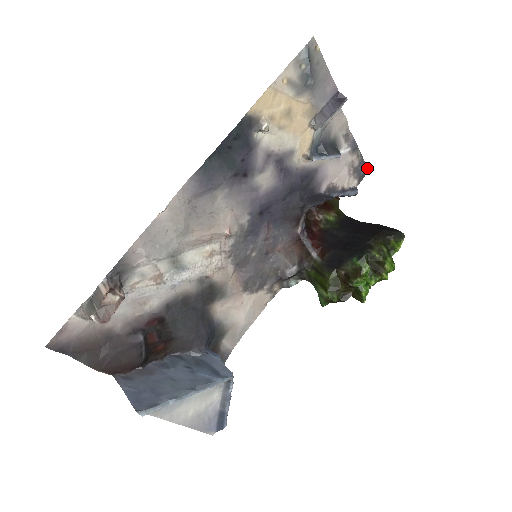
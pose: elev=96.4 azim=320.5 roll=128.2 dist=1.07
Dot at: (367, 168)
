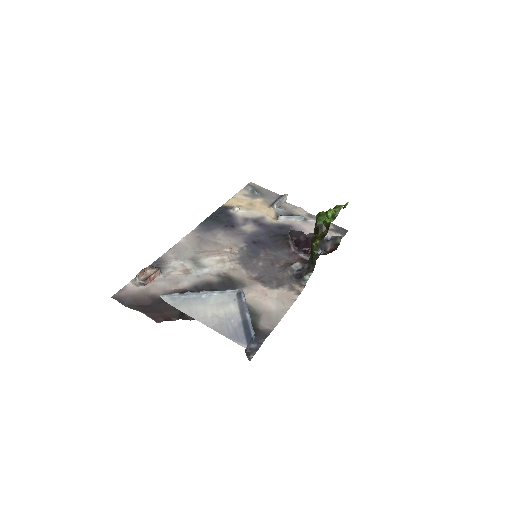
Dot at: (345, 230)
